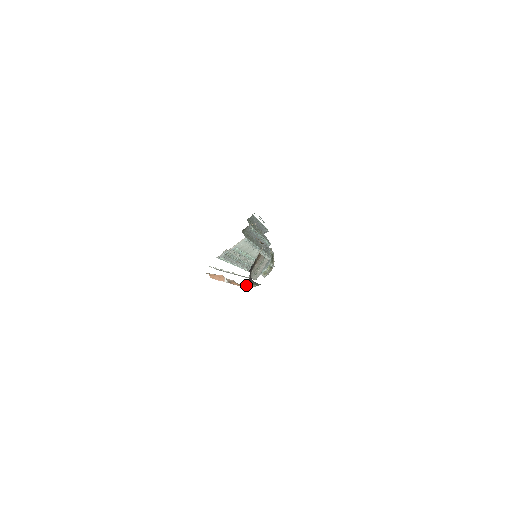
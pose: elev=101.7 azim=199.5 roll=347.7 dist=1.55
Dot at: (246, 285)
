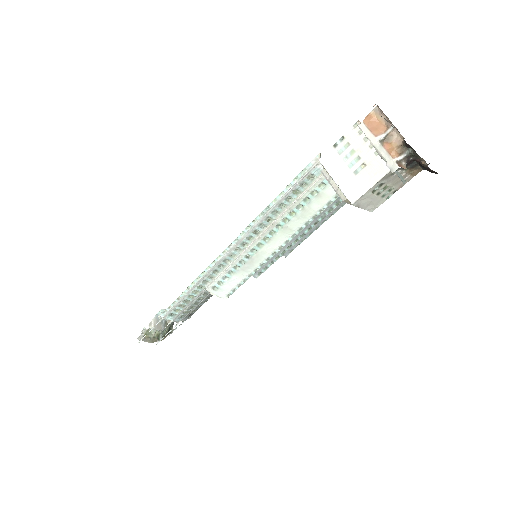
Dot at: (401, 161)
